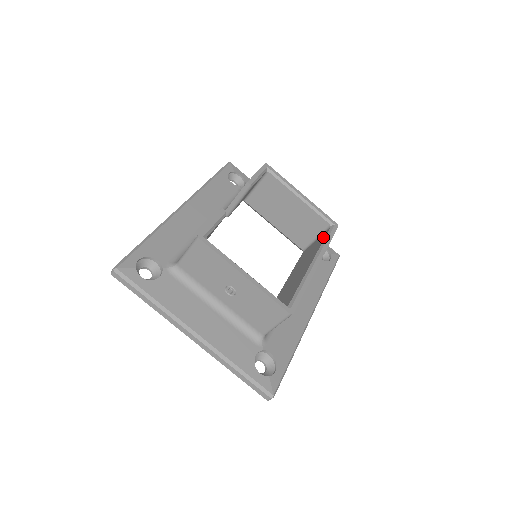
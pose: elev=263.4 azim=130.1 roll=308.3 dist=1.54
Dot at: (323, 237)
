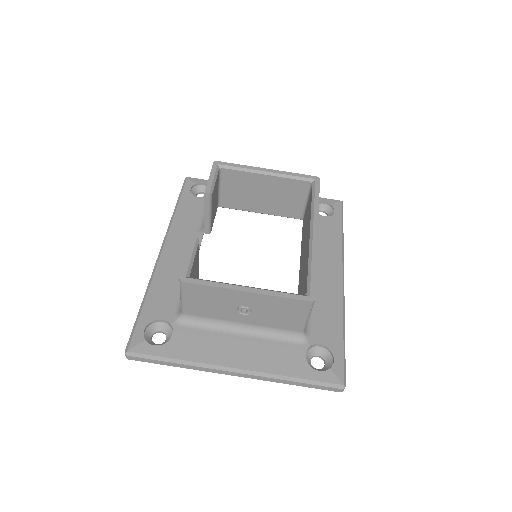
Dot at: (310, 199)
